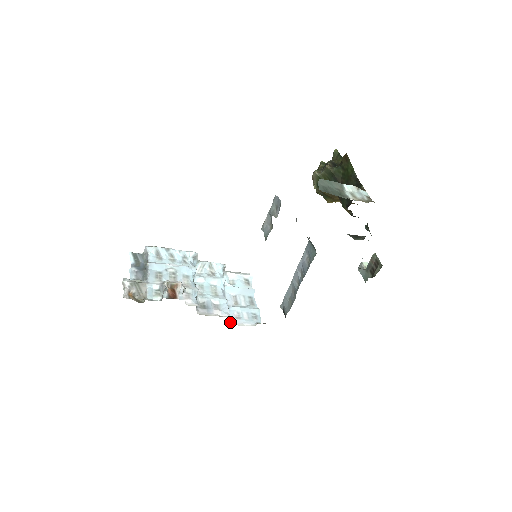
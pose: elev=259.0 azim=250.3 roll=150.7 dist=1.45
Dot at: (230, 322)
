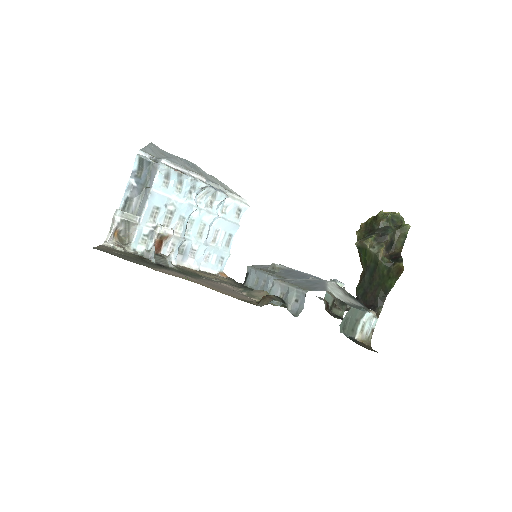
Dot at: occluded
